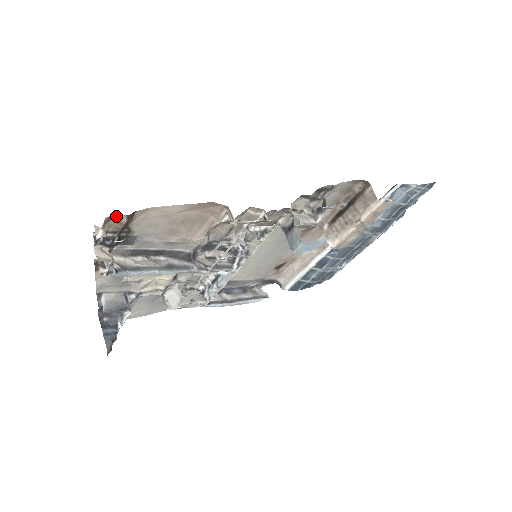
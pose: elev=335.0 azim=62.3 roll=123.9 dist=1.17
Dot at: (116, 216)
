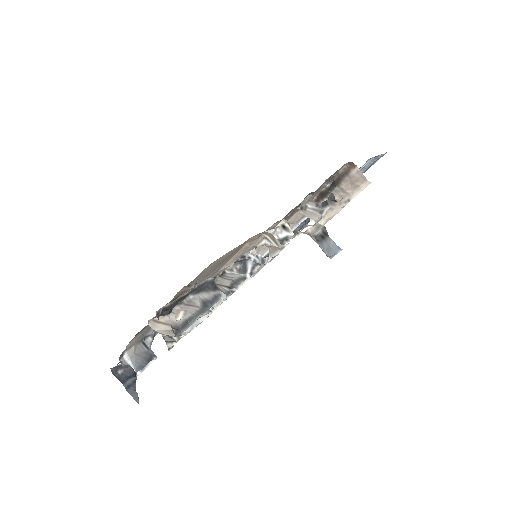
Dot at: (185, 287)
